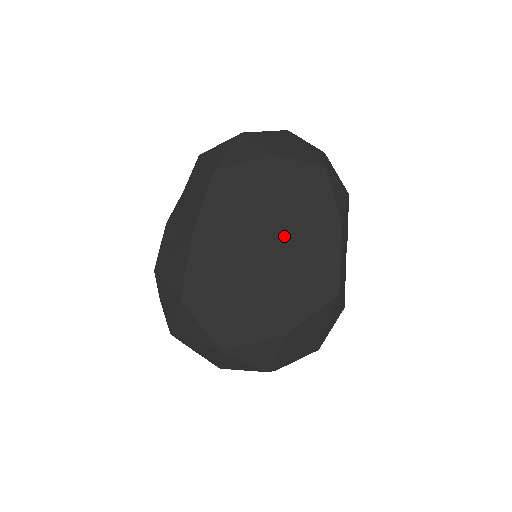
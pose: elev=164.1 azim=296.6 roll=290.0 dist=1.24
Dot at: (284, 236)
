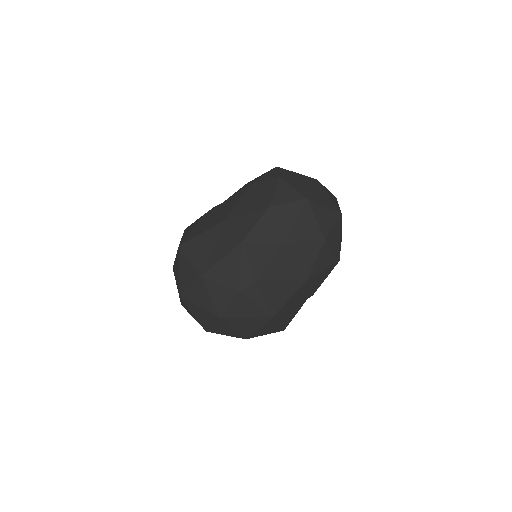
Dot at: occluded
